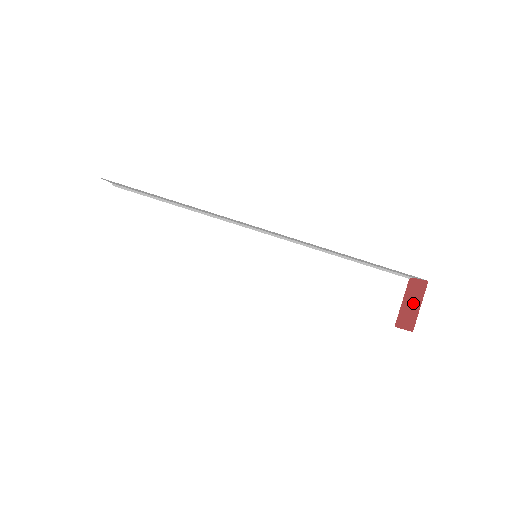
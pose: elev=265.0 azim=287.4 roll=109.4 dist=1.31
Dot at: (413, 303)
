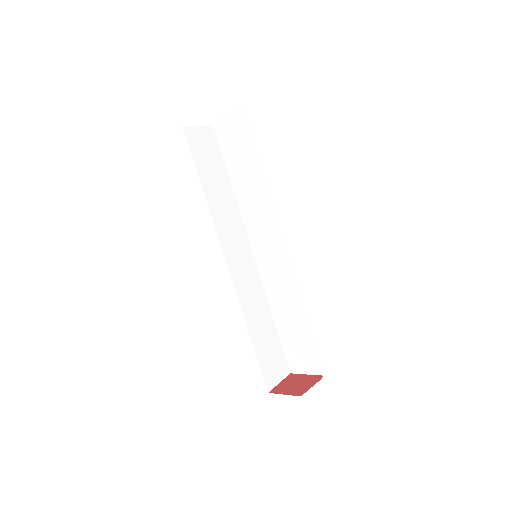
Dot at: (294, 386)
